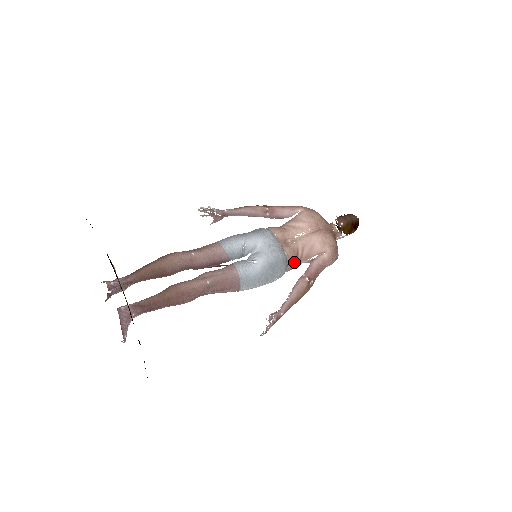
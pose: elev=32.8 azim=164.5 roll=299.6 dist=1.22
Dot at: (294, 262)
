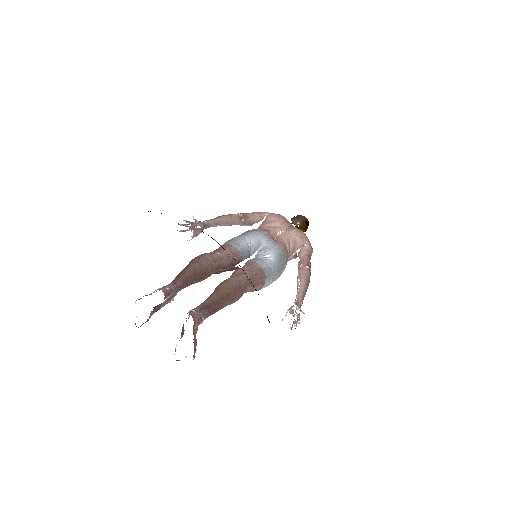
Dot at: (287, 256)
